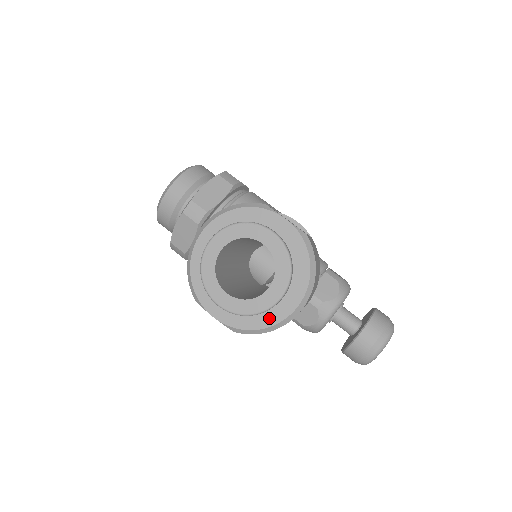
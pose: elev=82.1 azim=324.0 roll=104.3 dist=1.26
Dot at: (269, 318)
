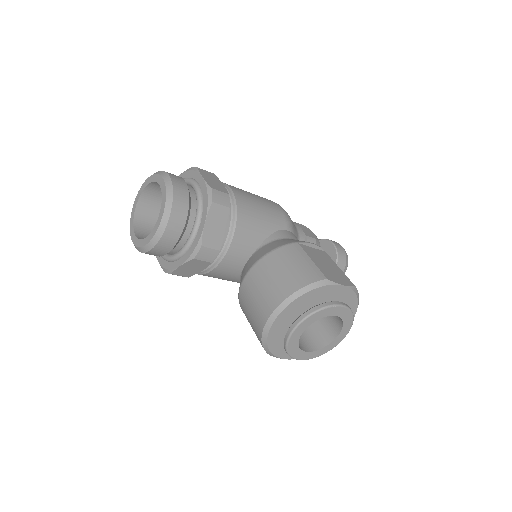
Dot at: occluded
